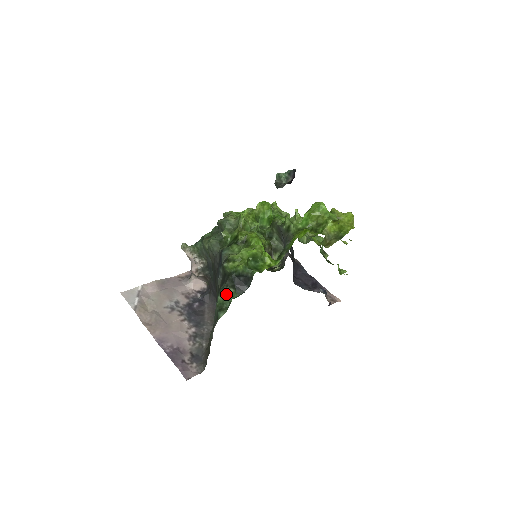
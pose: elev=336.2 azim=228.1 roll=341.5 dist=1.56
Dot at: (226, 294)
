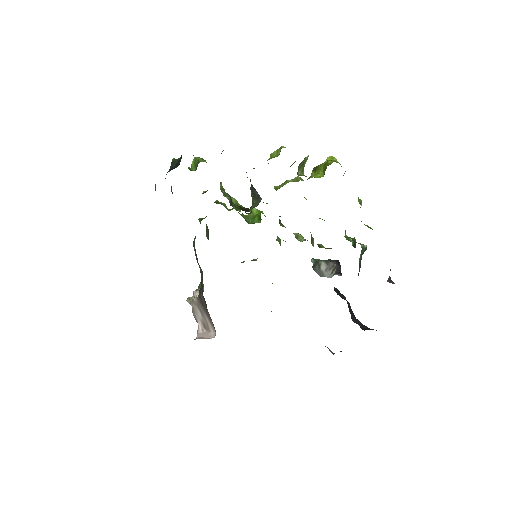
Dot at: occluded
